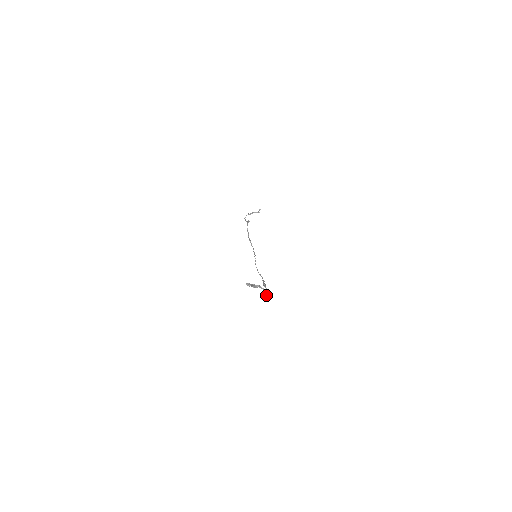
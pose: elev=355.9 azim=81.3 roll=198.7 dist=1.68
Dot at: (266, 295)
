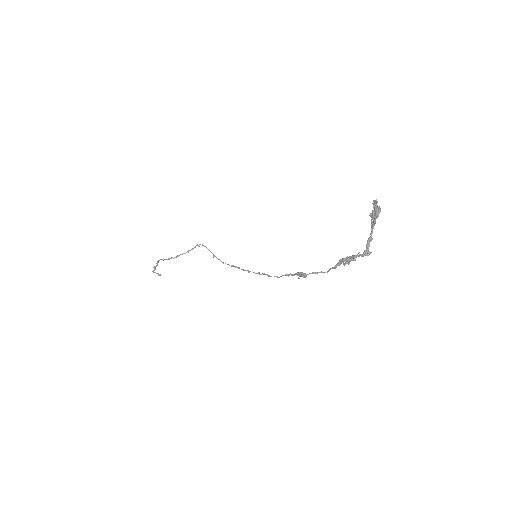
Dot at: (366, 252)
